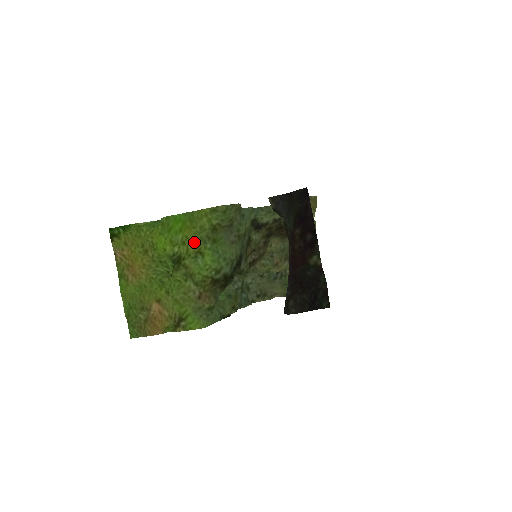
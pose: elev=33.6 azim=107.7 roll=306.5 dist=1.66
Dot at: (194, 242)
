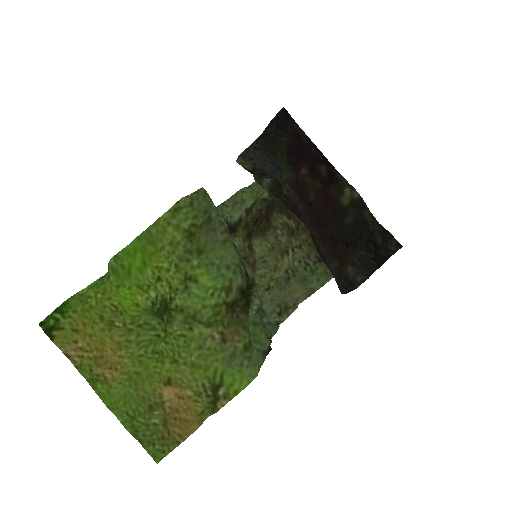
Dot at: (172, 269)
